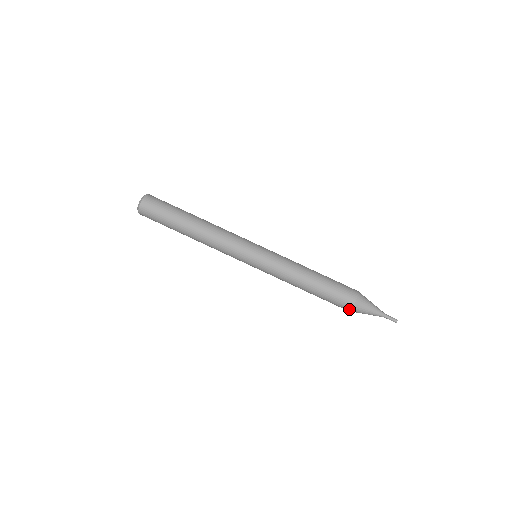
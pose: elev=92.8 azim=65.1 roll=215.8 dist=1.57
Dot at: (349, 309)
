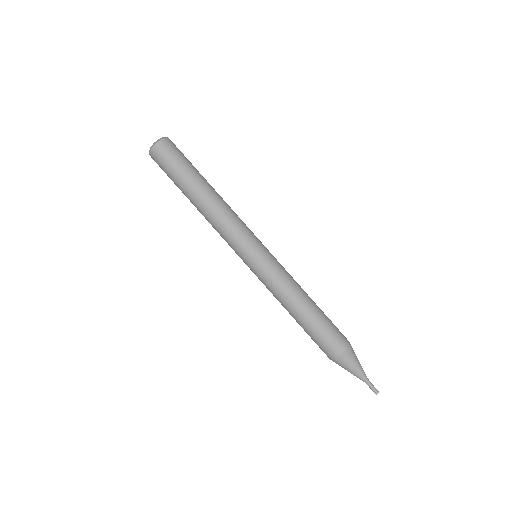
Dot at: (340, 352)
